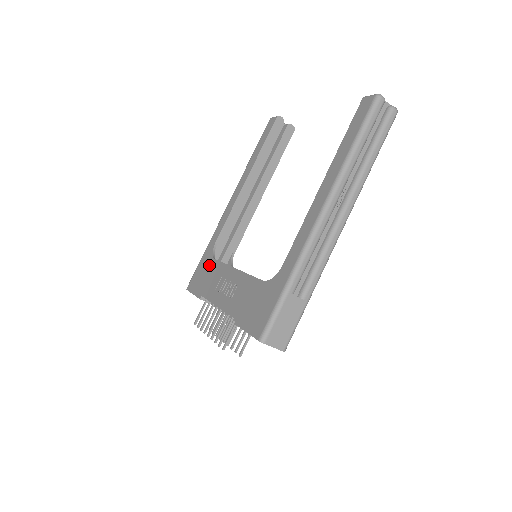
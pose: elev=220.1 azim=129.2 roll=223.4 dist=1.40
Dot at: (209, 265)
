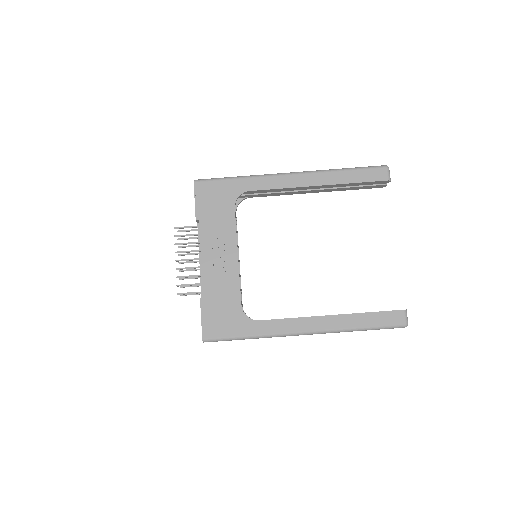
Dot at: (227, 204)
